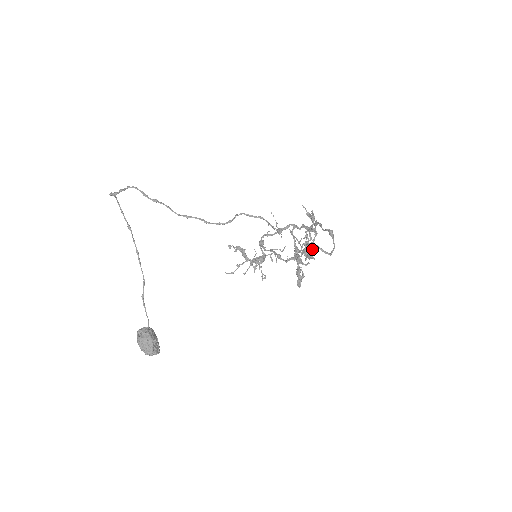
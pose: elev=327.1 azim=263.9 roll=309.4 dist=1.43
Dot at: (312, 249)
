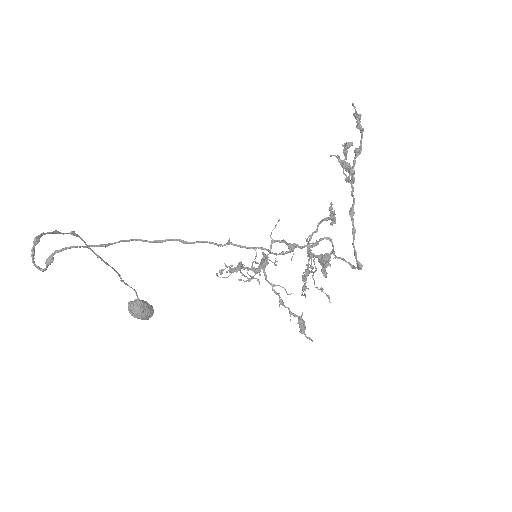
Dot at: occluded
